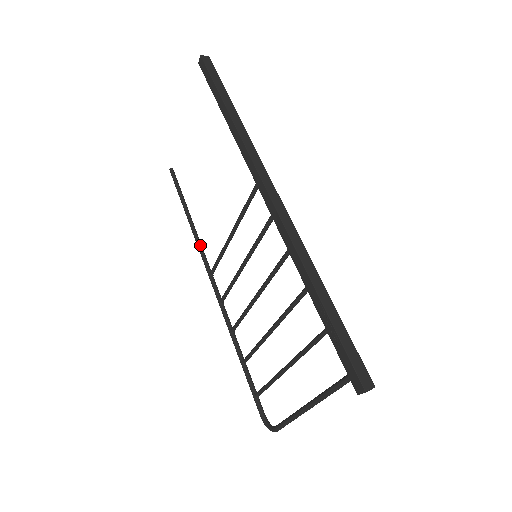
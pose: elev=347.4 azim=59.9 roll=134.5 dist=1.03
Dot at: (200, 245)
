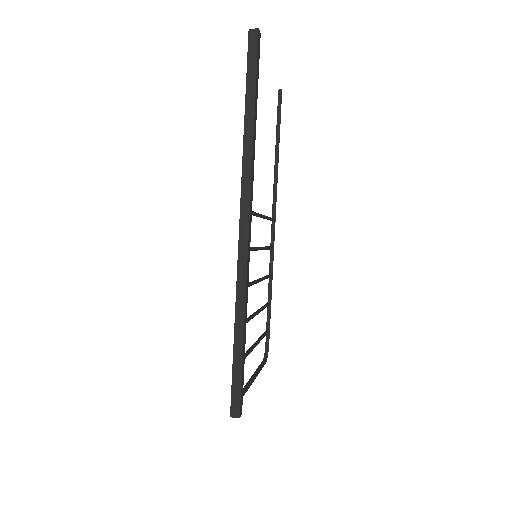
Dot at: (275, 188)
